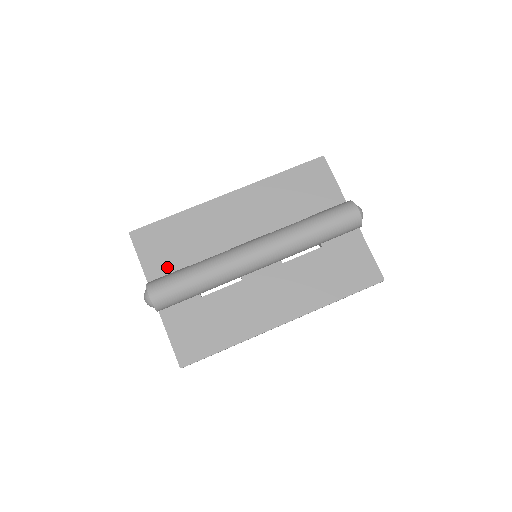
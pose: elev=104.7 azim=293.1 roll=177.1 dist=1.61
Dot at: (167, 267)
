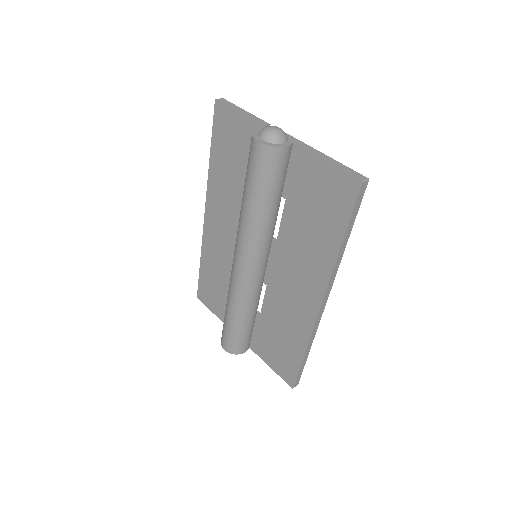
Dot at: occluded
